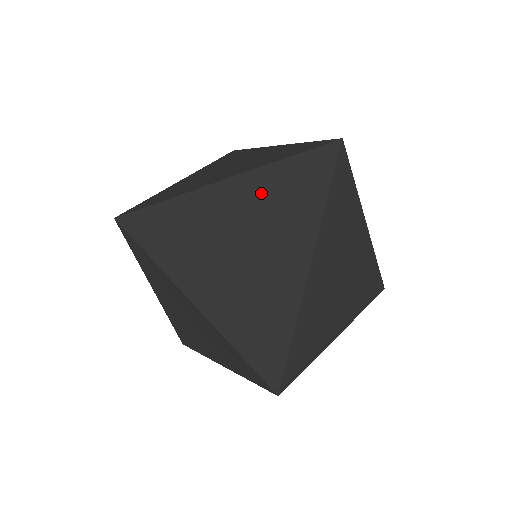
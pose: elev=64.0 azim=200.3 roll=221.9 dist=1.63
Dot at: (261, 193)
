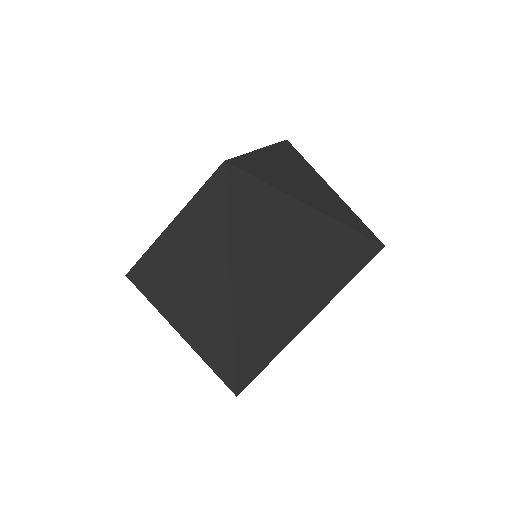
Dot at: (329, 243)
